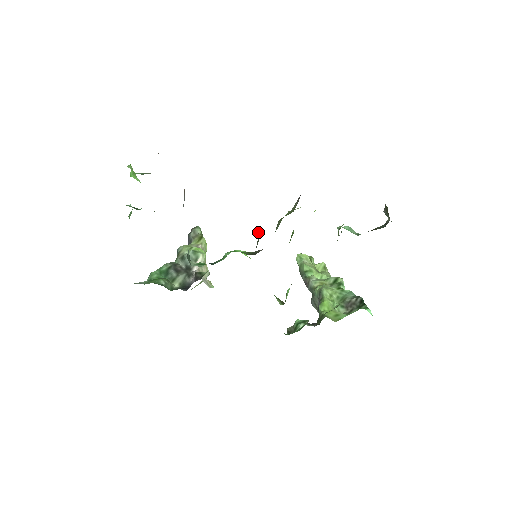
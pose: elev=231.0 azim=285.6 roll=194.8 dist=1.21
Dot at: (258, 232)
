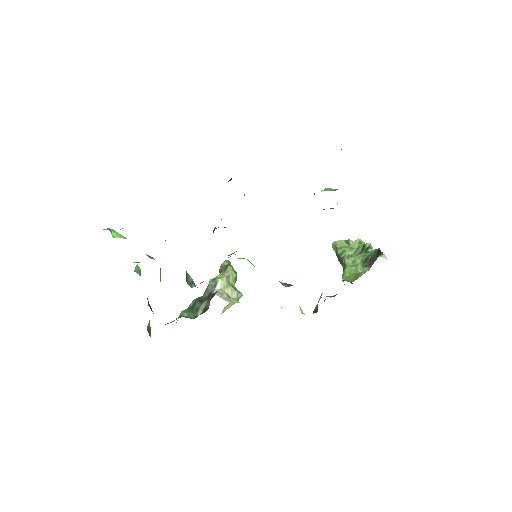
Dot at: occluded
